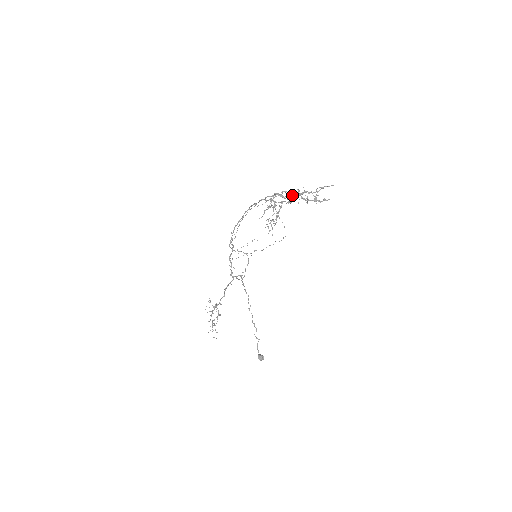
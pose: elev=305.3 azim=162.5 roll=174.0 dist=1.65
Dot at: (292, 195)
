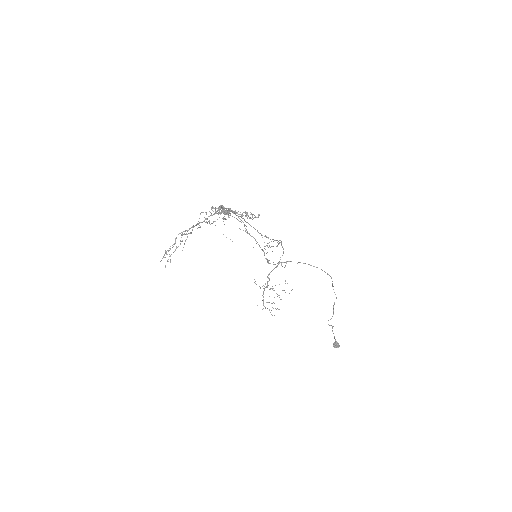
Dot at: occluded
